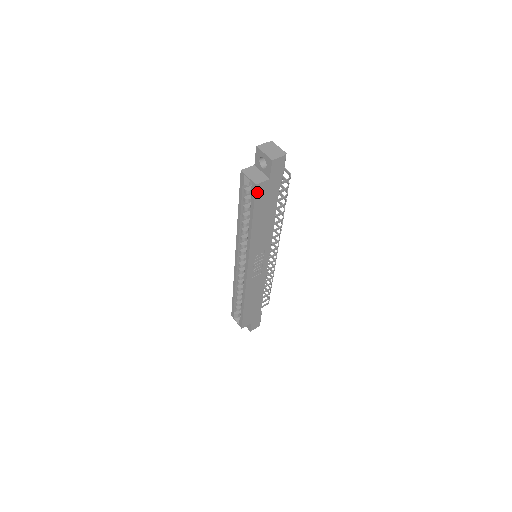
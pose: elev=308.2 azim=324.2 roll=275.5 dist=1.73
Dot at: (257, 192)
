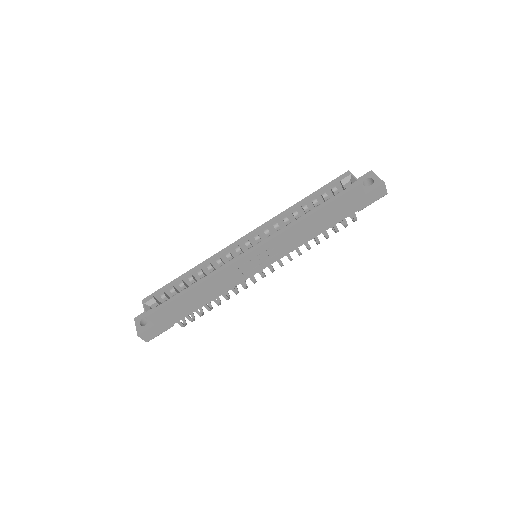
Dot at: (352, 191)
